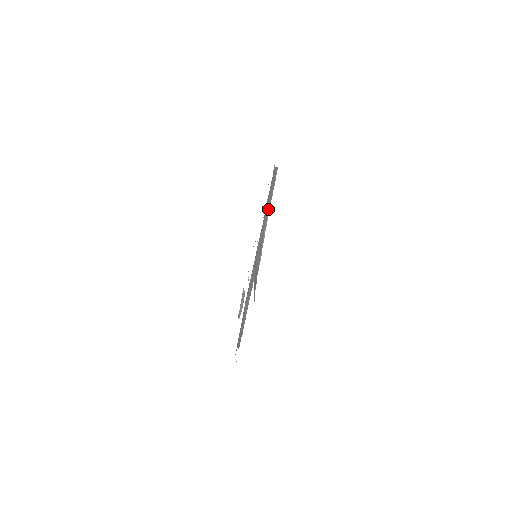
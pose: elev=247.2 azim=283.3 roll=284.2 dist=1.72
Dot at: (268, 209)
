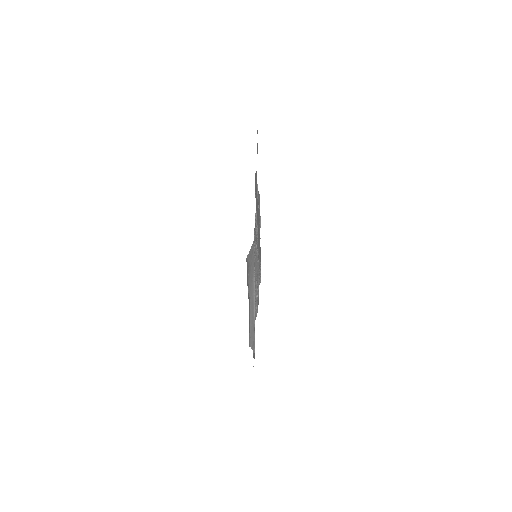
Dot at: (252, 274)
